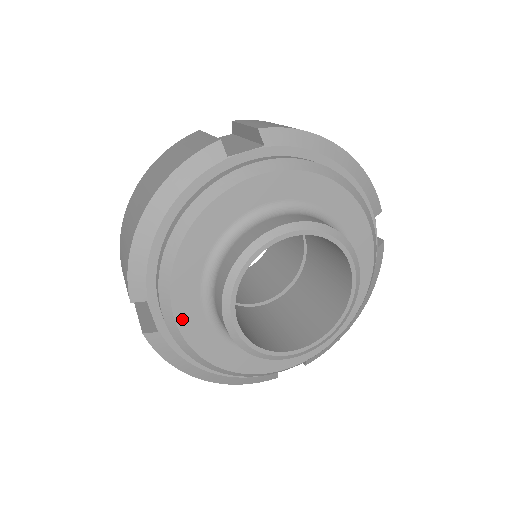
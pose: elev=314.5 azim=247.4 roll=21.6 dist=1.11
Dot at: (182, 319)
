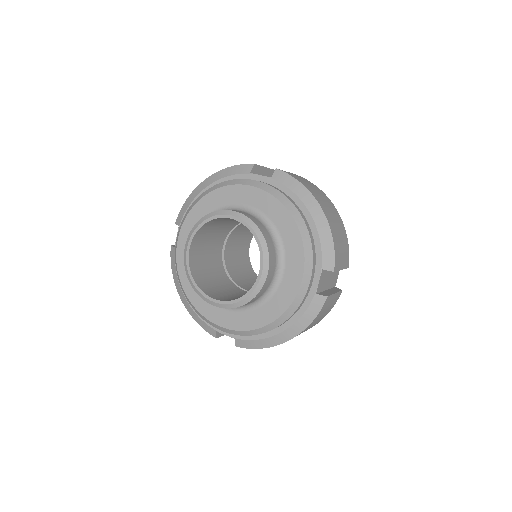
Dot at: (181, 241)
